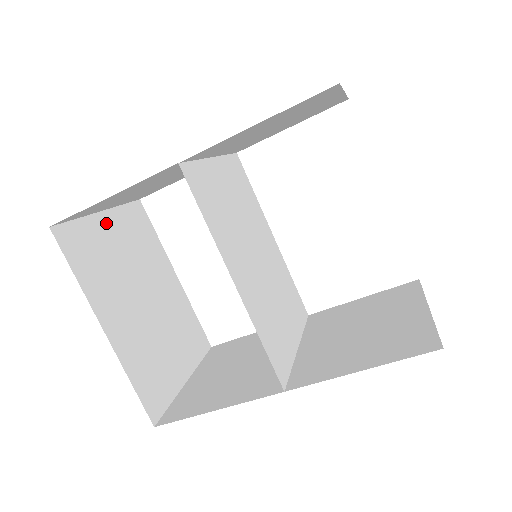
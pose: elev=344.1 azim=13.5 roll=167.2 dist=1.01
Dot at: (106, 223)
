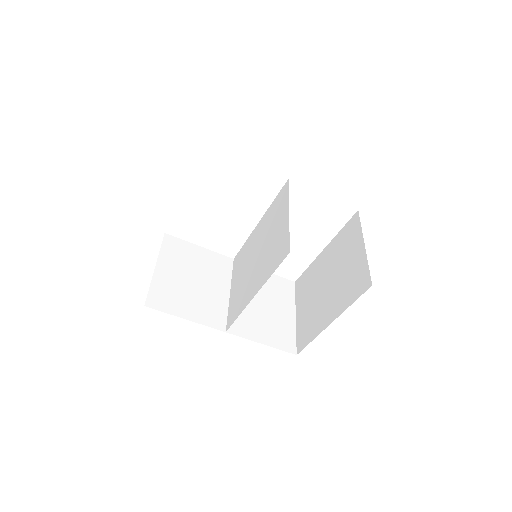
Dot at: occluded
